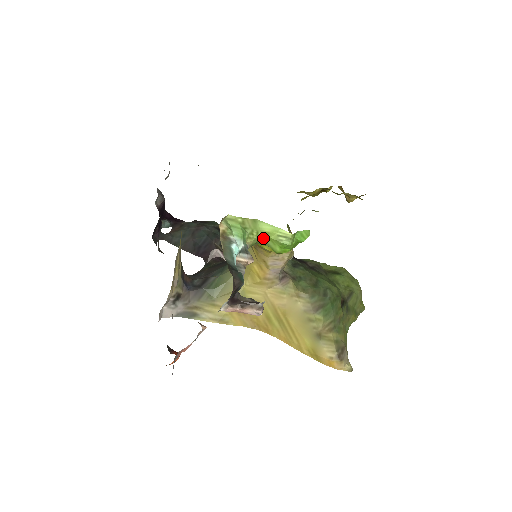
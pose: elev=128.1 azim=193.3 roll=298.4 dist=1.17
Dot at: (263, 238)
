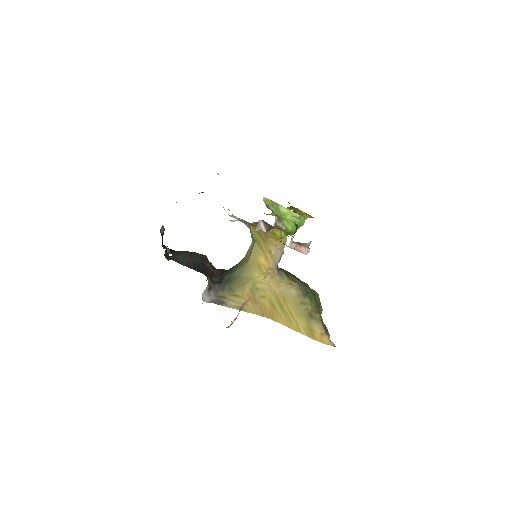
Dot at: (281, 219)
